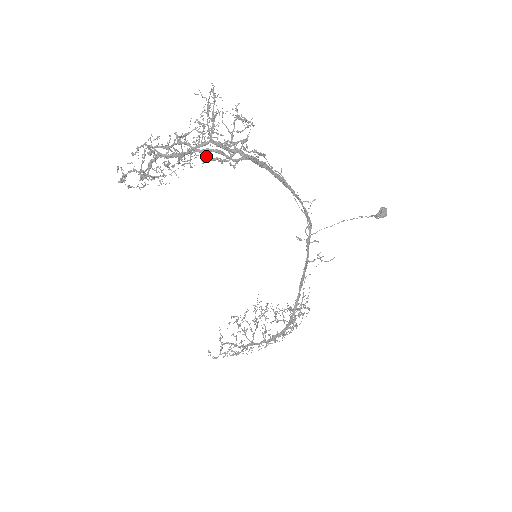
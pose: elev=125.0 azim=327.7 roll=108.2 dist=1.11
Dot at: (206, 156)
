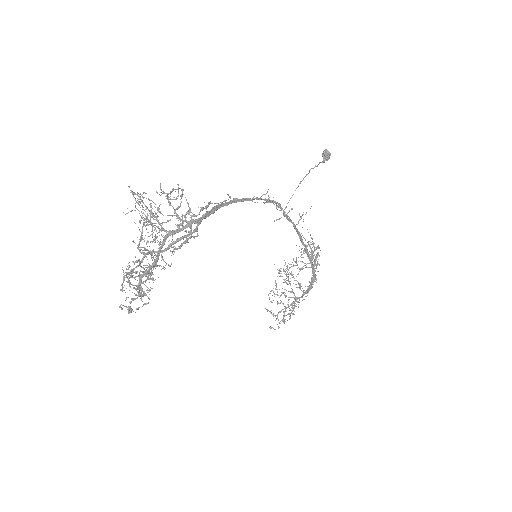
Dot at: occluded
